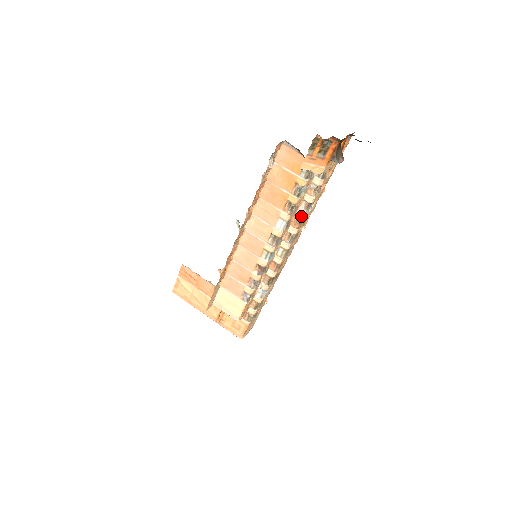
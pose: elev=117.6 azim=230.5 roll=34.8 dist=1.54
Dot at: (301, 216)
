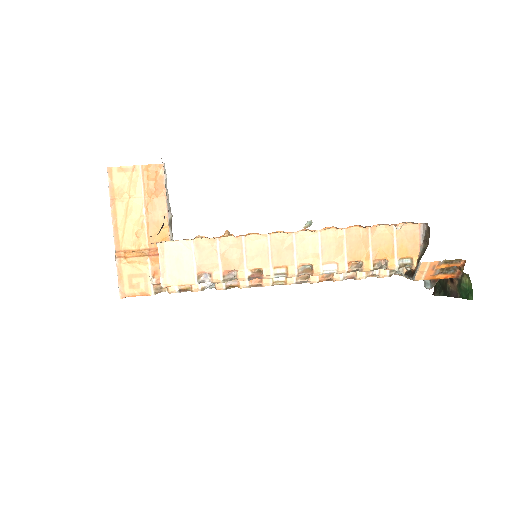
Dot at: (337, 278)
